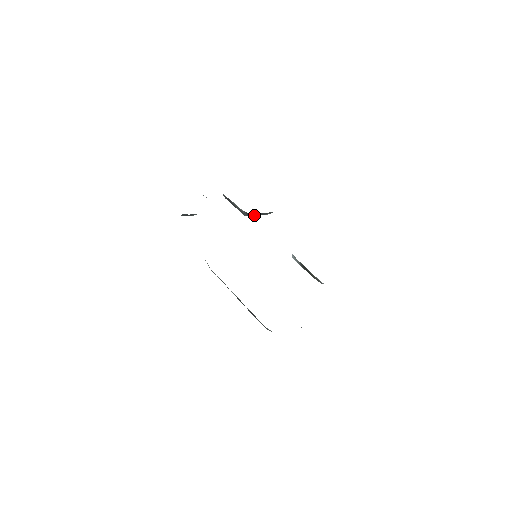
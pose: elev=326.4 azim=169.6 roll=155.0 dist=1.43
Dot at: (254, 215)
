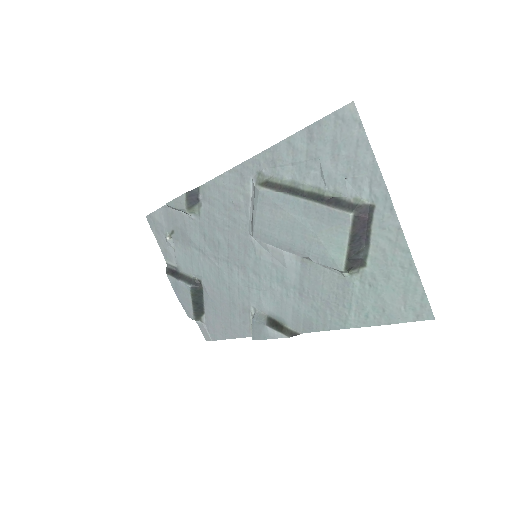
Dot at: (195, 295)
